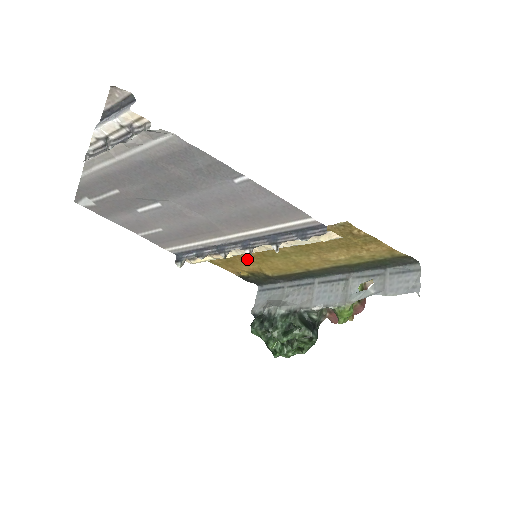
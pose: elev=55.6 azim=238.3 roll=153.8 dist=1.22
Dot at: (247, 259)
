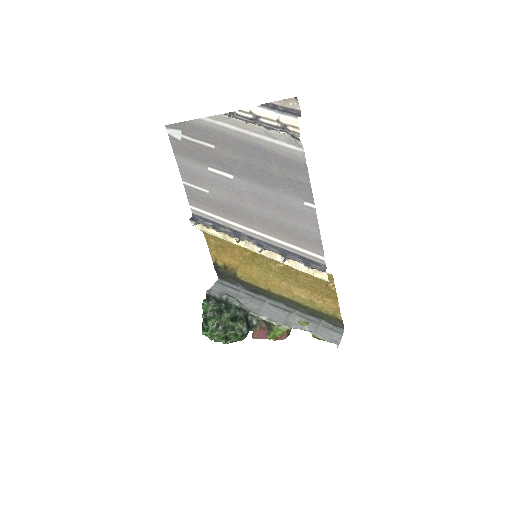
Dot at: (237, 254)
